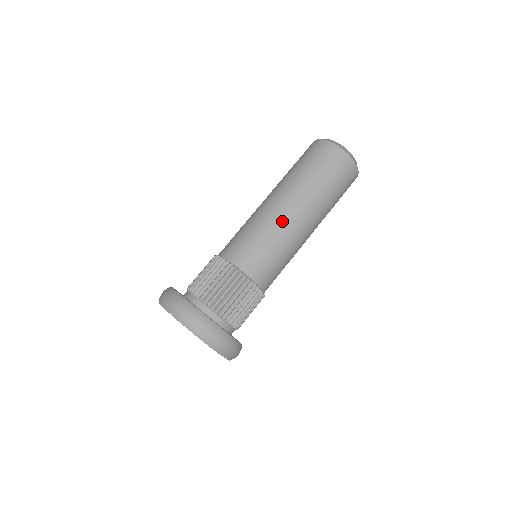
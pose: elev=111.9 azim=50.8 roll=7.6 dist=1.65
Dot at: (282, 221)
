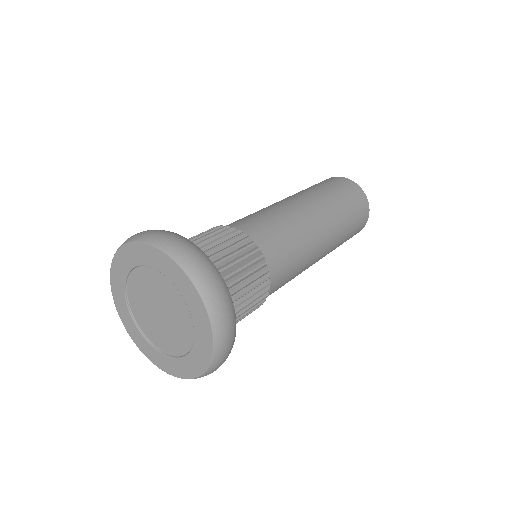
Dot at: (298, 211)
